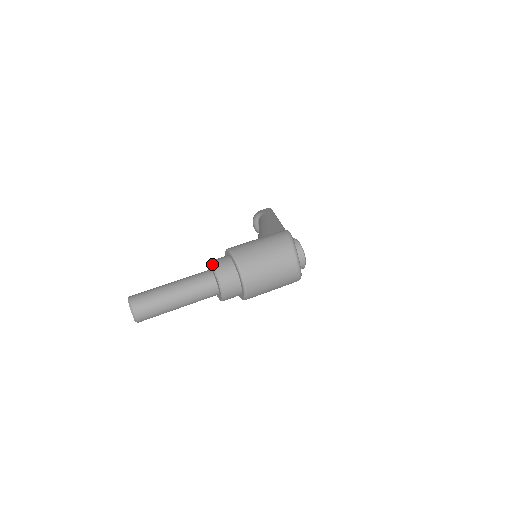
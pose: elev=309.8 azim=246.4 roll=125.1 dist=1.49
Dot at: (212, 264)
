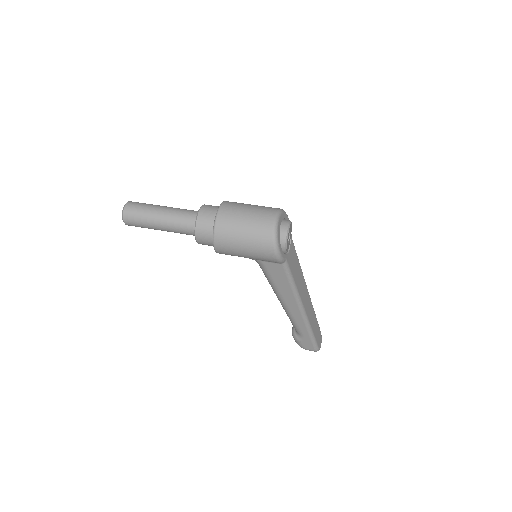
Dot at: occluded
